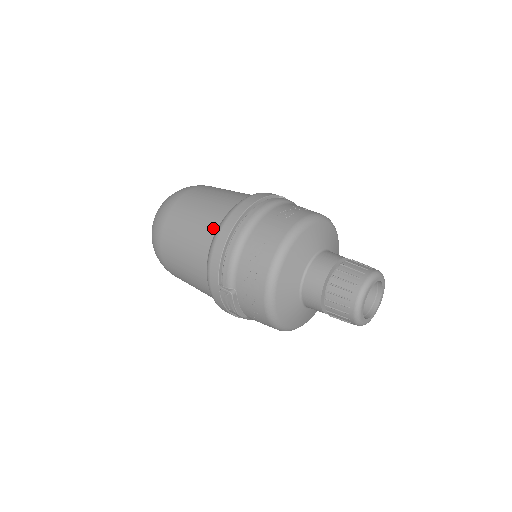
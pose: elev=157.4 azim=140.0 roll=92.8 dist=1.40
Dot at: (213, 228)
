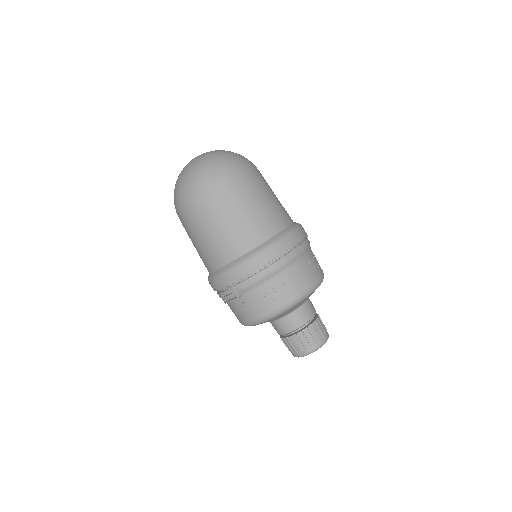
Dot at: (257, 241)
